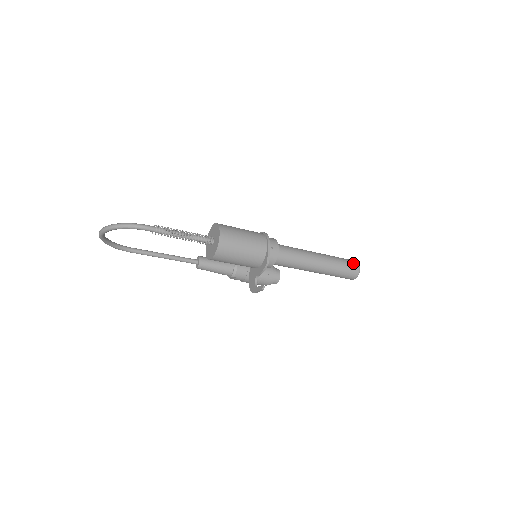
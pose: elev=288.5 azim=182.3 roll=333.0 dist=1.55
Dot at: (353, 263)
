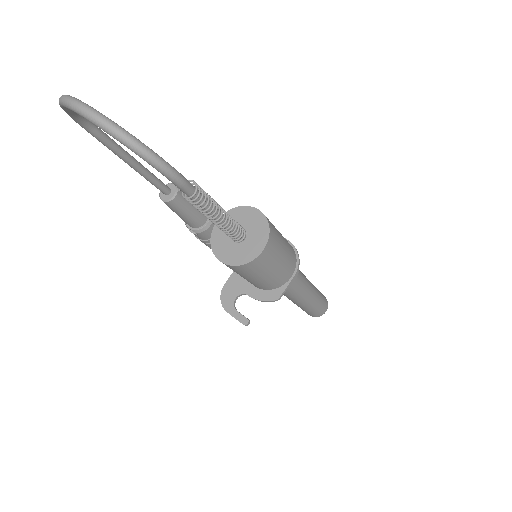
Dot at: (326, 305)
